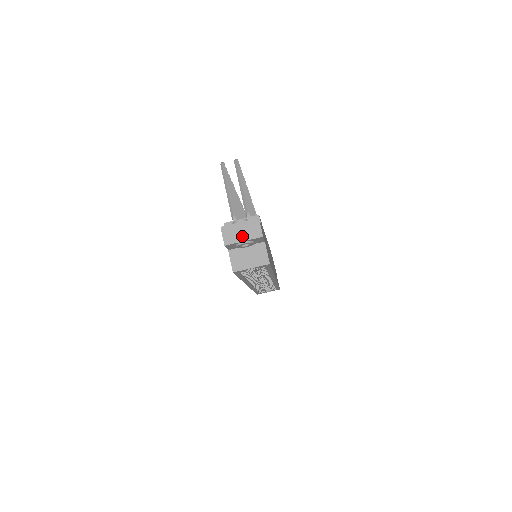
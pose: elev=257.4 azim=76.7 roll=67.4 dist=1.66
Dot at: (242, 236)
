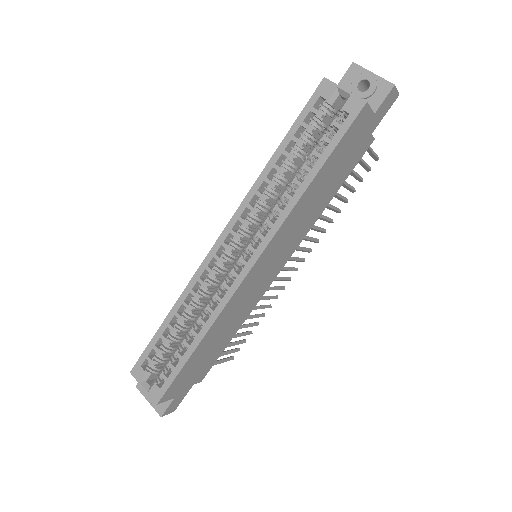
Dot at: (375, 76)
